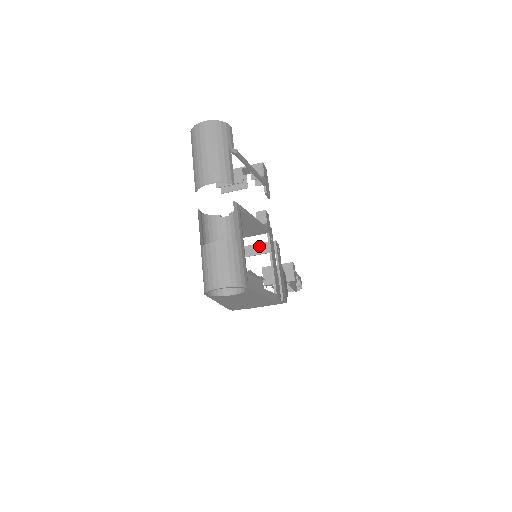
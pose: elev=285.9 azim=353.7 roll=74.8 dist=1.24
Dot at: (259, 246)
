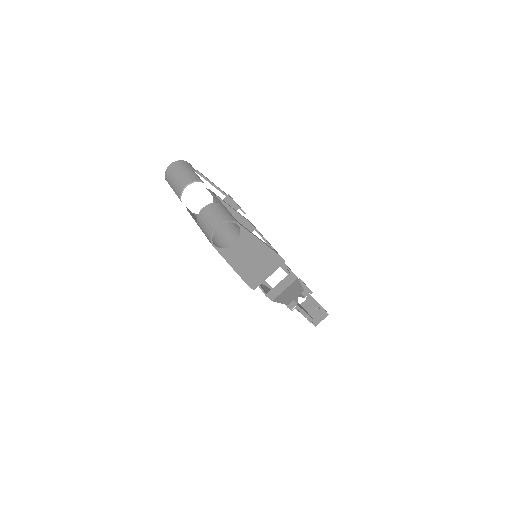
Dot at: occluded
